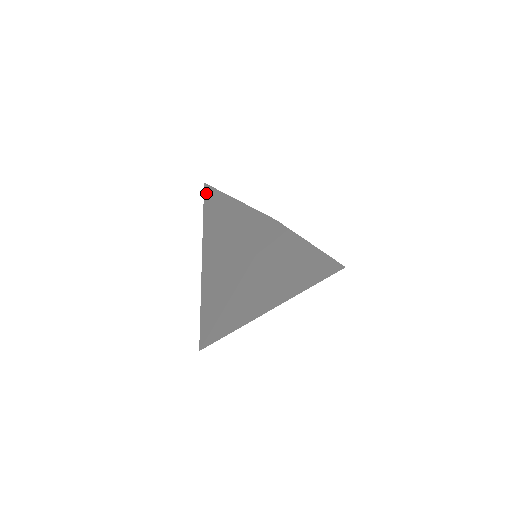
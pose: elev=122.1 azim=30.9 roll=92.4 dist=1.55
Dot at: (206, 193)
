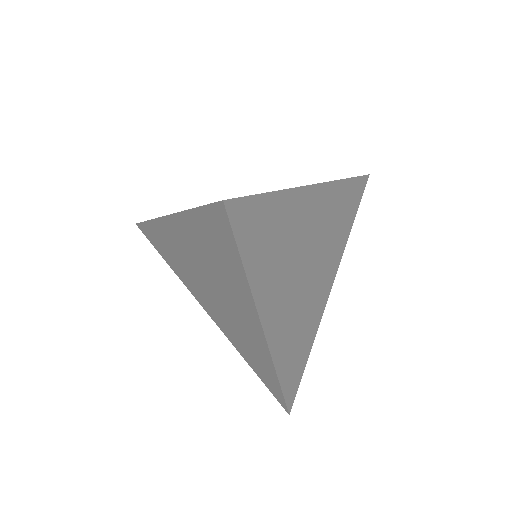
Dot at: (145, 234)
